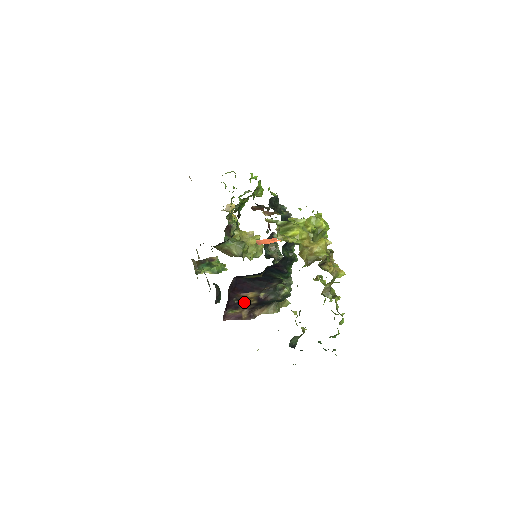
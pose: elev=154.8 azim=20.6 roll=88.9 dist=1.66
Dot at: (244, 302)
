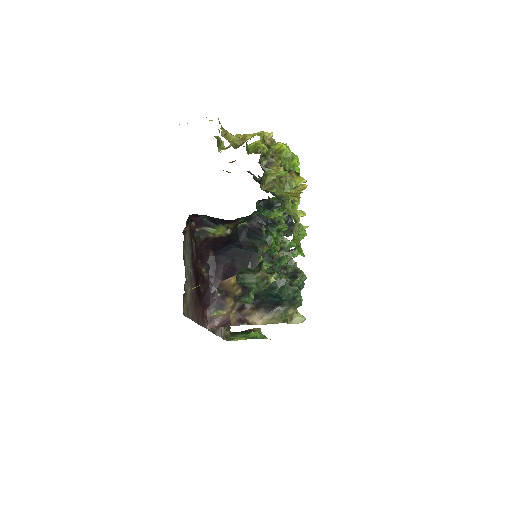
Dot at: (228, 295)
